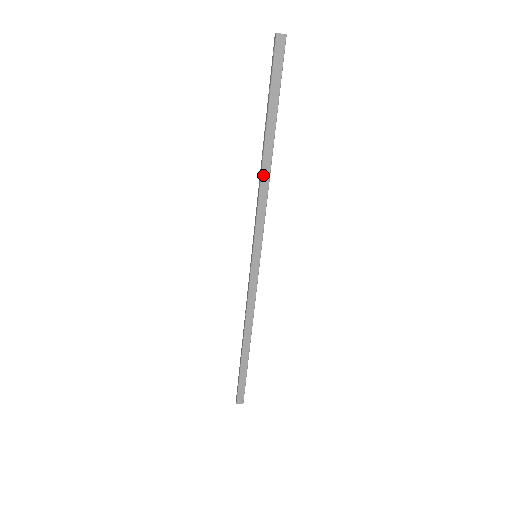
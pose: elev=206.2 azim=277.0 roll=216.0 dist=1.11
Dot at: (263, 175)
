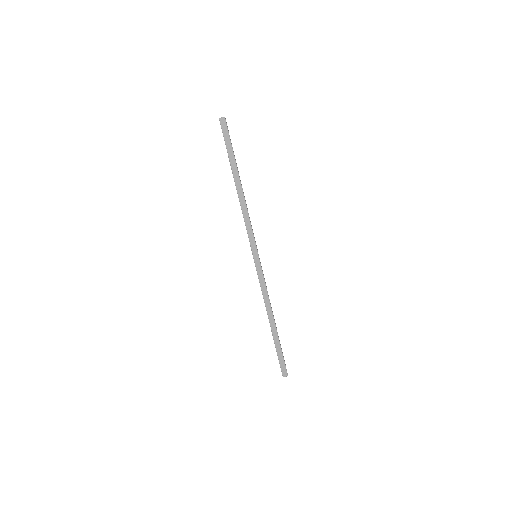
Dot at: (241, 200)
